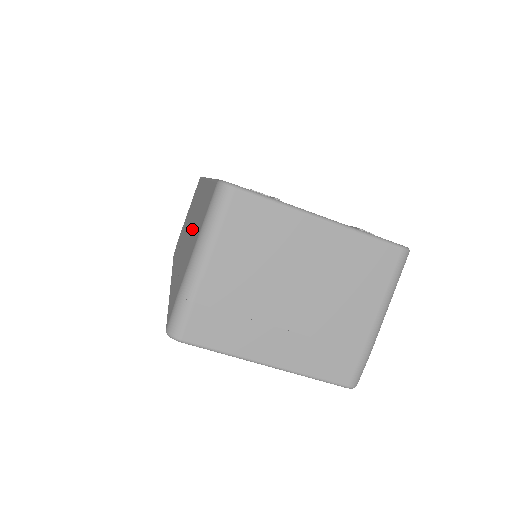
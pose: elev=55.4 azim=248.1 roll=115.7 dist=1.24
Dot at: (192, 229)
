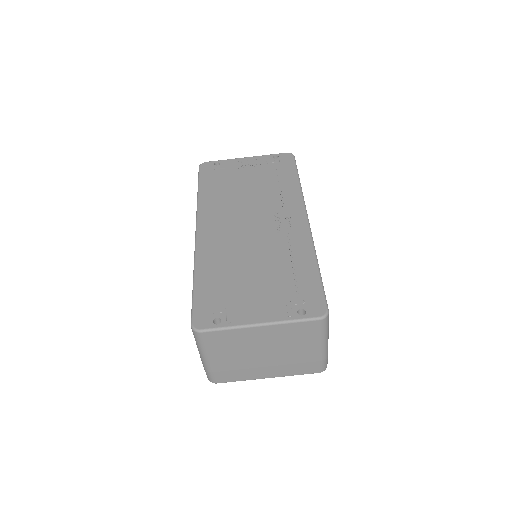
Dot at: occluded
